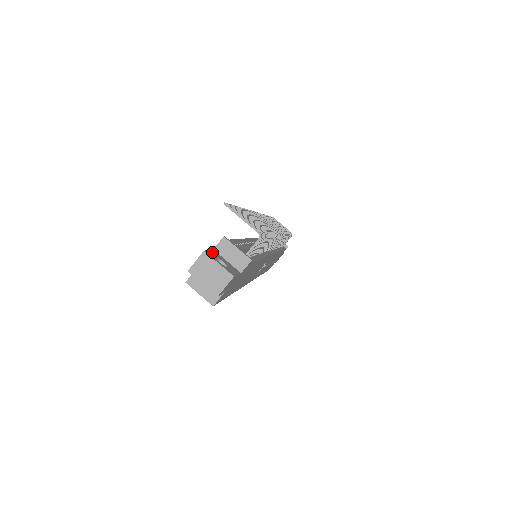
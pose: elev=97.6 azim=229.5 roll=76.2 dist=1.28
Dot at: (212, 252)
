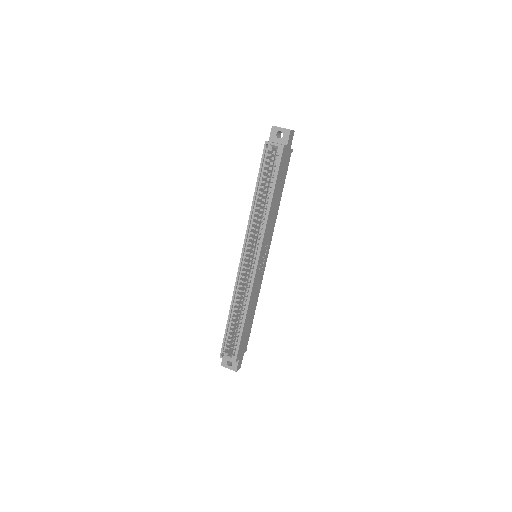
Dot at: occluded
